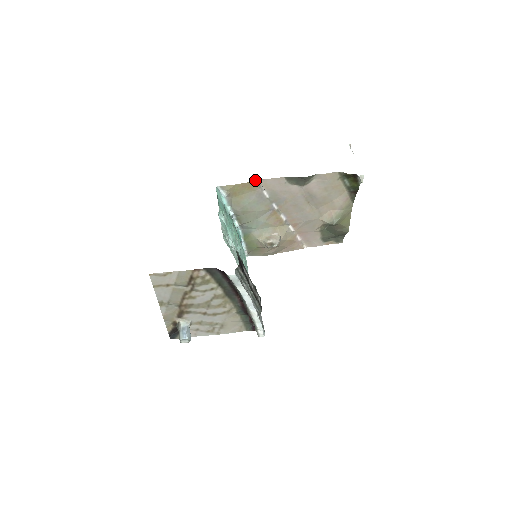
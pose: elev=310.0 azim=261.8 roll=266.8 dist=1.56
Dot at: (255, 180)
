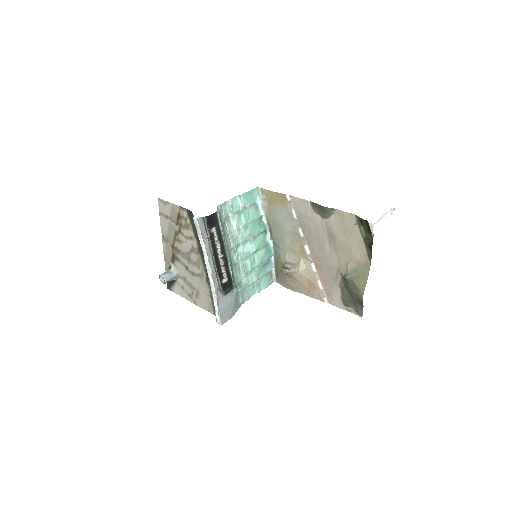
Dot at: occluded
